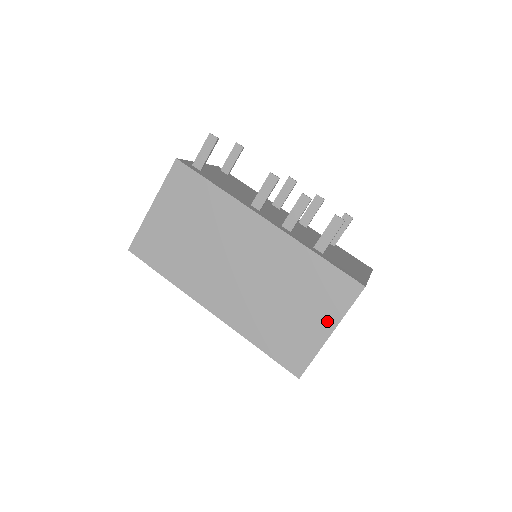
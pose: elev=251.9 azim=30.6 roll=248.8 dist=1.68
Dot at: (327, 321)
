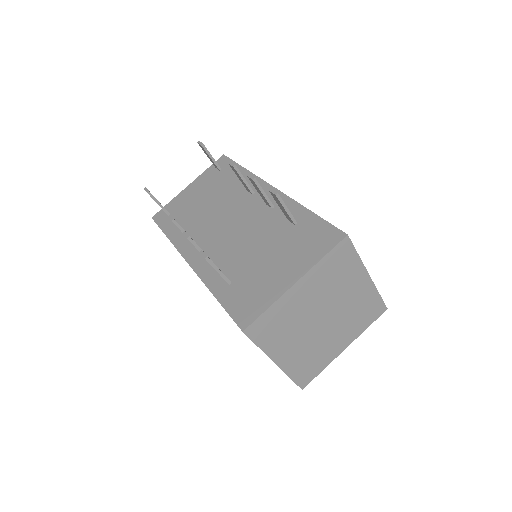
Dot at: occluded
